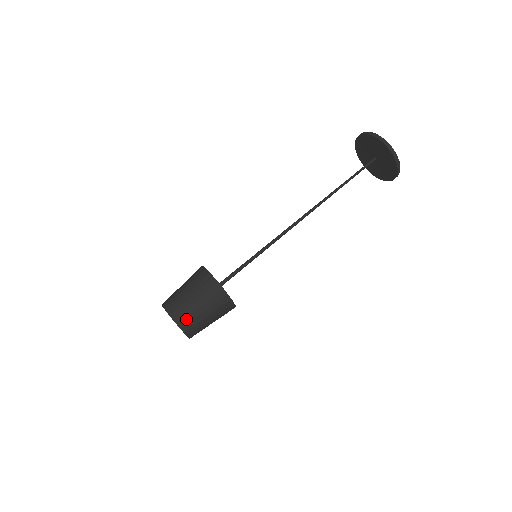
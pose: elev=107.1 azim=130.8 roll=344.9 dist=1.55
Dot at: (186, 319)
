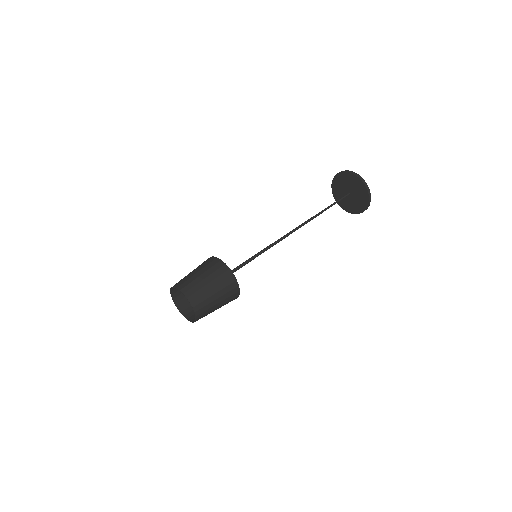
Dot at: (195, 293)
